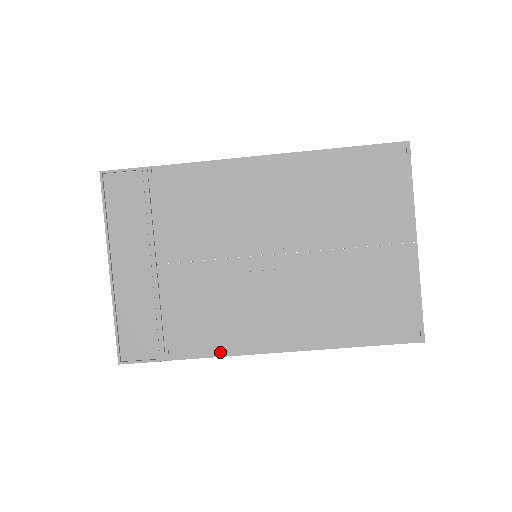
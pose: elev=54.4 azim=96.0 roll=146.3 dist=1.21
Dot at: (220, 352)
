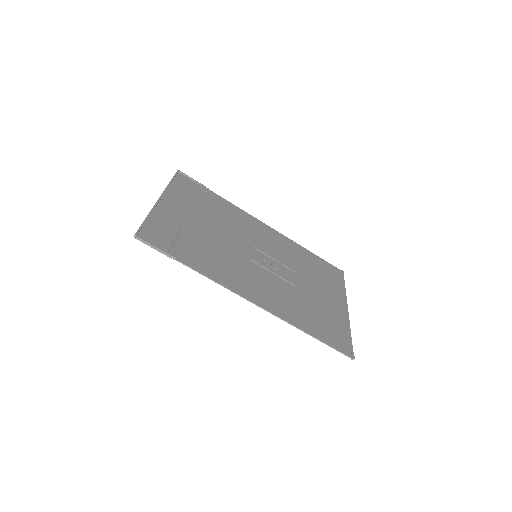
Dot at: (216, 279)
